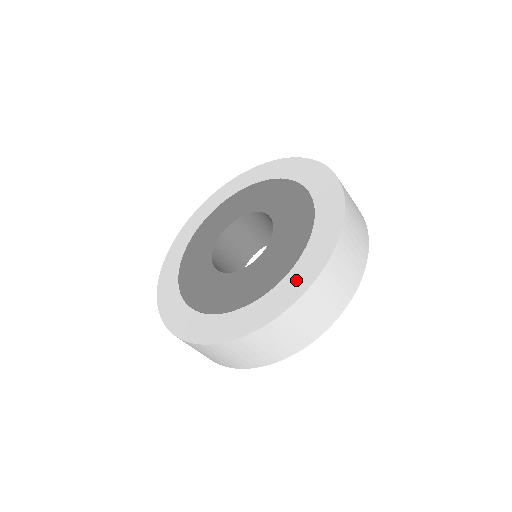
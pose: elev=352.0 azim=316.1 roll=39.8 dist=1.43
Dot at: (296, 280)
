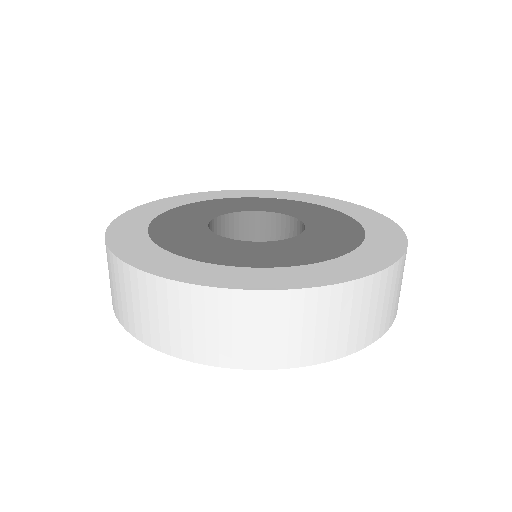
Dot at: (367, 258)
